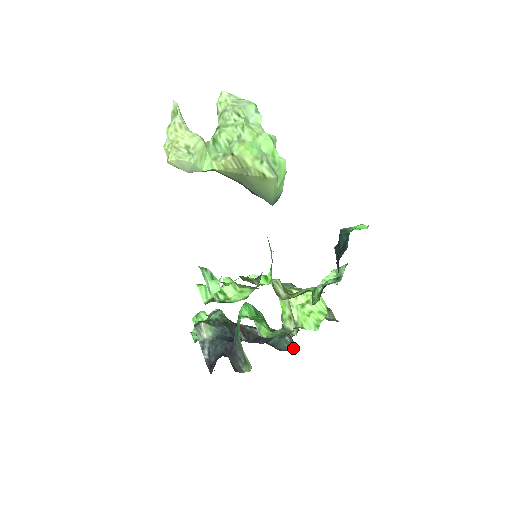
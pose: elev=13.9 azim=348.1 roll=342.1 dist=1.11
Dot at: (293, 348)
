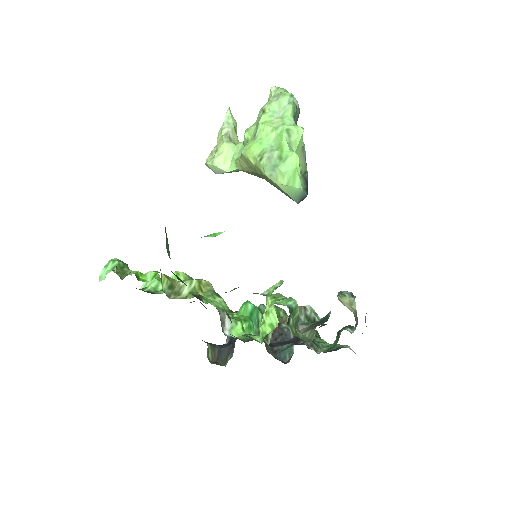
Dot at: (289, 360)
